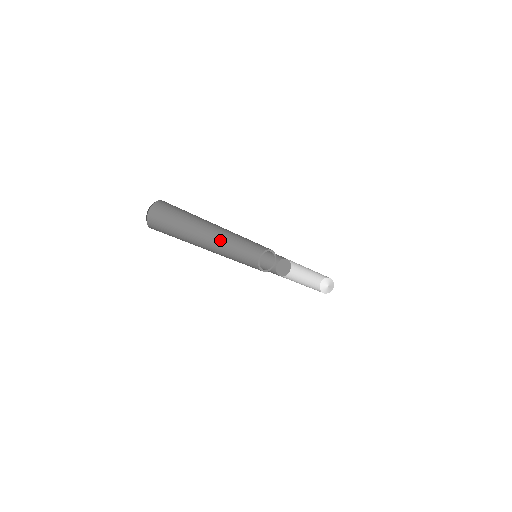
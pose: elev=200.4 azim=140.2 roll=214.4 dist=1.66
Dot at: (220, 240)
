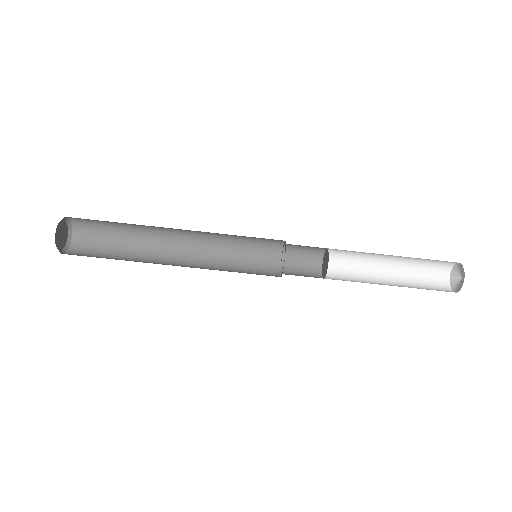
Dot at: occluded
